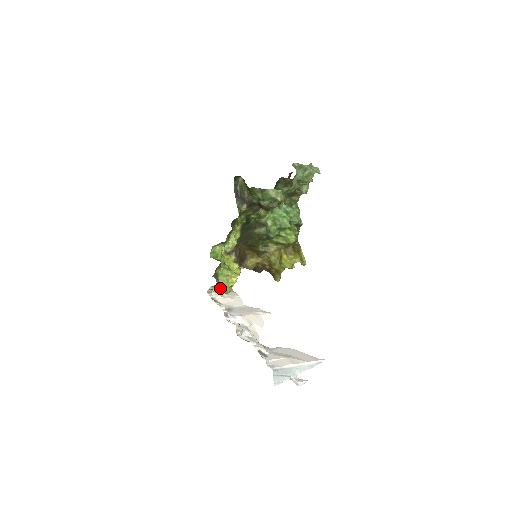
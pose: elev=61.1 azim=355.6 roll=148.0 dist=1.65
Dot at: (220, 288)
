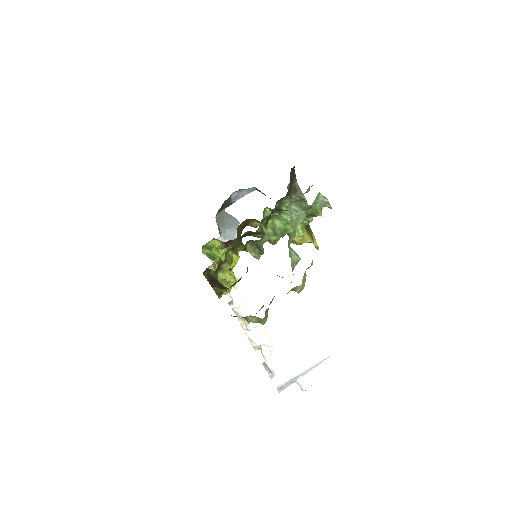
Dot at: (225, 240)
